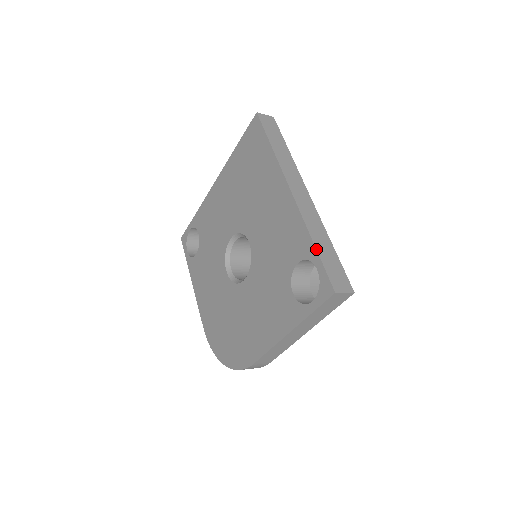
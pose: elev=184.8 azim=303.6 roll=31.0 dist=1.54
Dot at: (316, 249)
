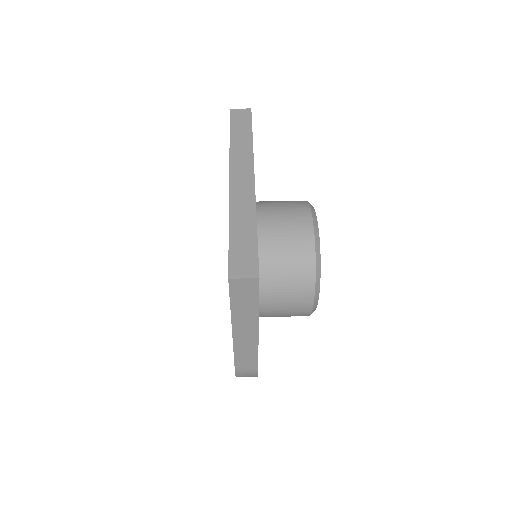
Dot at: occluded
